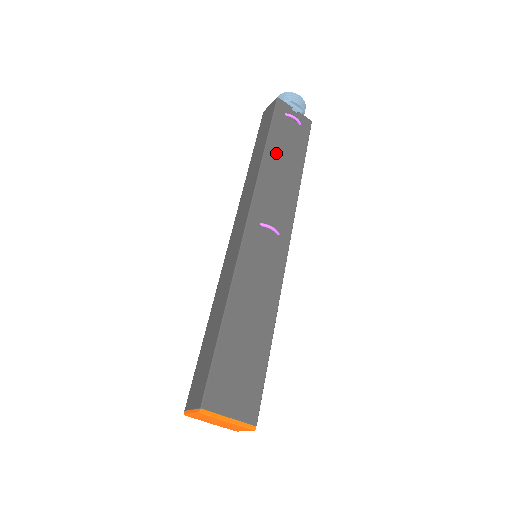
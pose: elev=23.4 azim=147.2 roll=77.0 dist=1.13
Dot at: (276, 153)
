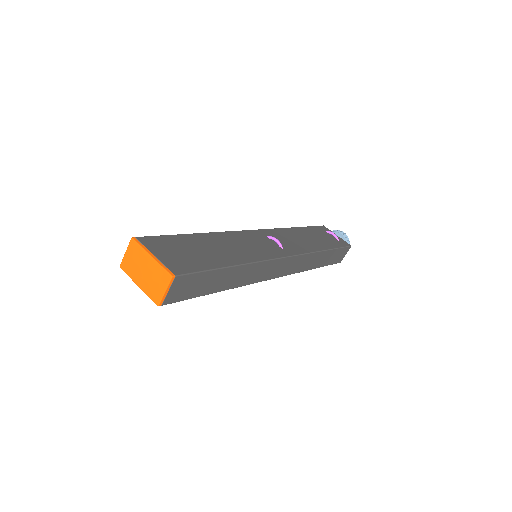
Dot at: (306, 233)
